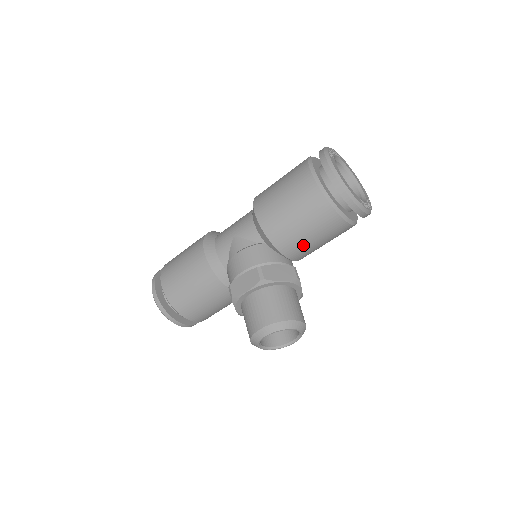
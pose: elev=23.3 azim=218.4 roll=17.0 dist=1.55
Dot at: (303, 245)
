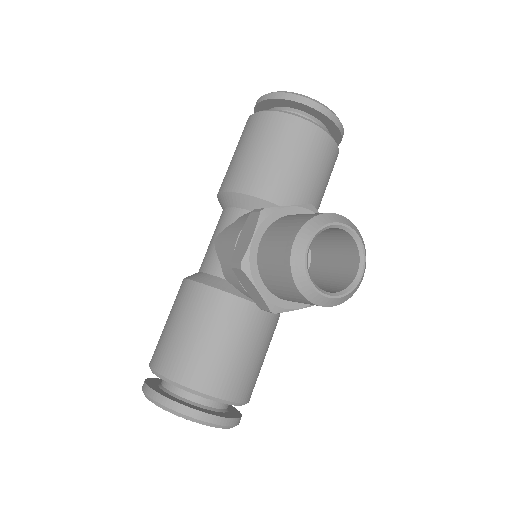
Dot at: (293, 180)
